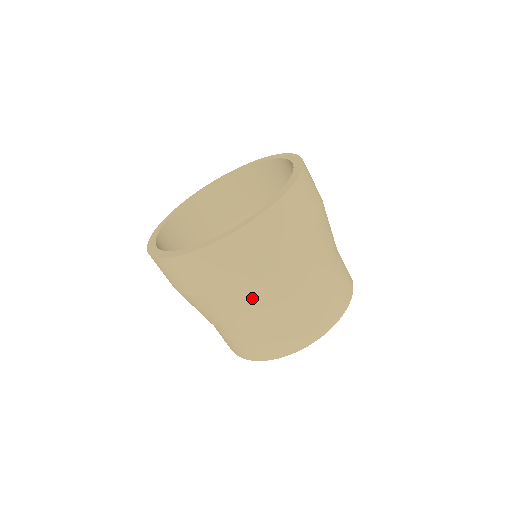
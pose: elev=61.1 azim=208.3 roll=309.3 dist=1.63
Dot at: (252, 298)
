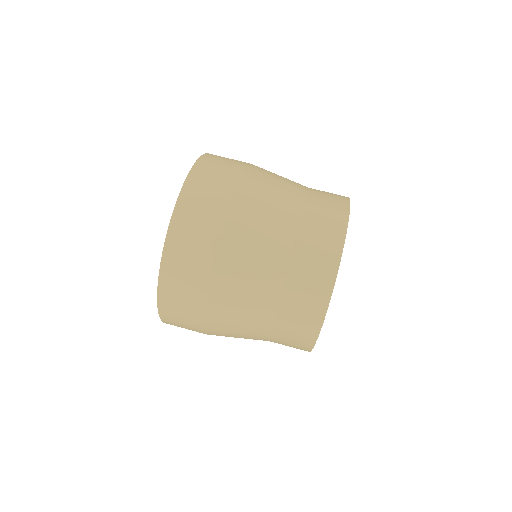
Dot at: (241, 258)
